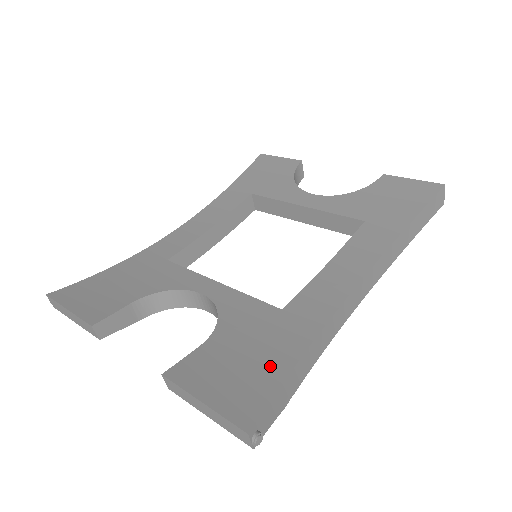
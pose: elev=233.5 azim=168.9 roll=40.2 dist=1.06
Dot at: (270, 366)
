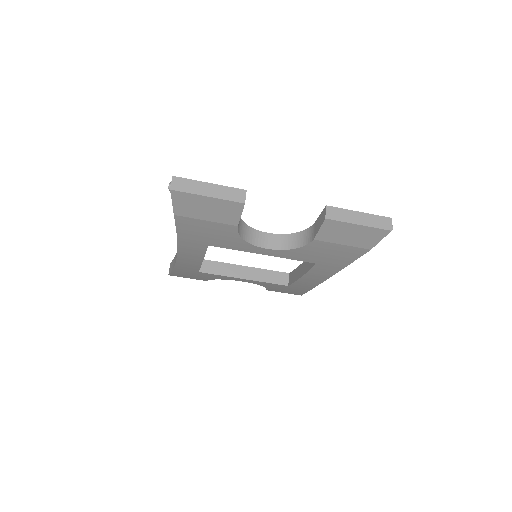
Dot at: occluded
